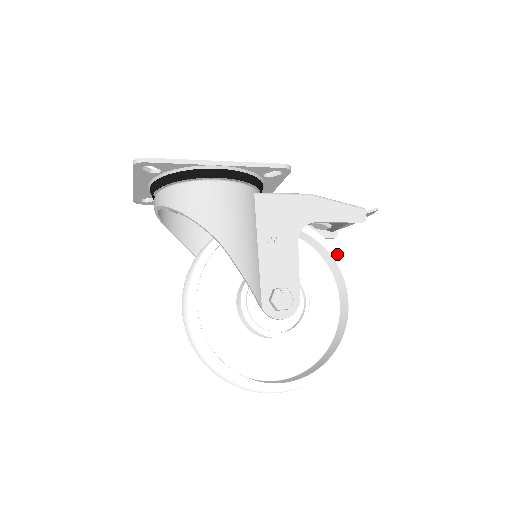
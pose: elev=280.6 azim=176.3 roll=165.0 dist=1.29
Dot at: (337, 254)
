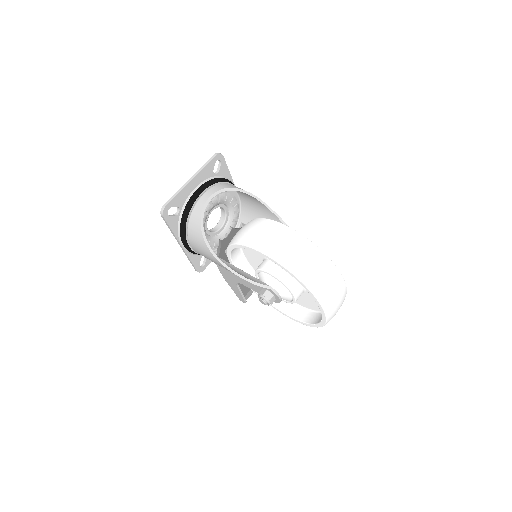
Dot at: occluded
